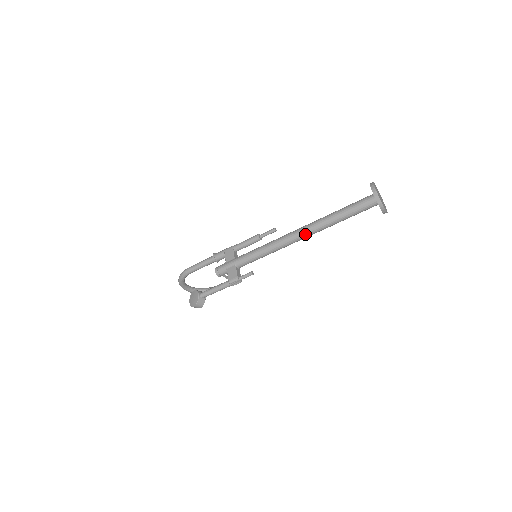
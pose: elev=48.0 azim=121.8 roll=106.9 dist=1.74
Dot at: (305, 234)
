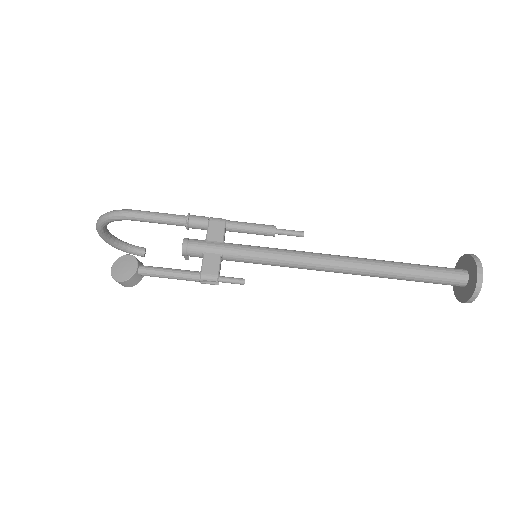
Dot at: (350, 270)
